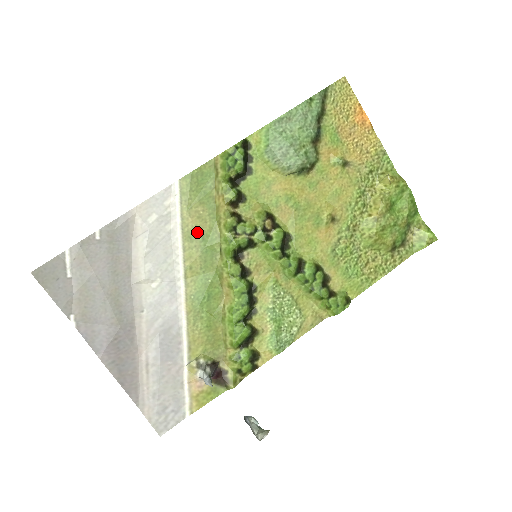
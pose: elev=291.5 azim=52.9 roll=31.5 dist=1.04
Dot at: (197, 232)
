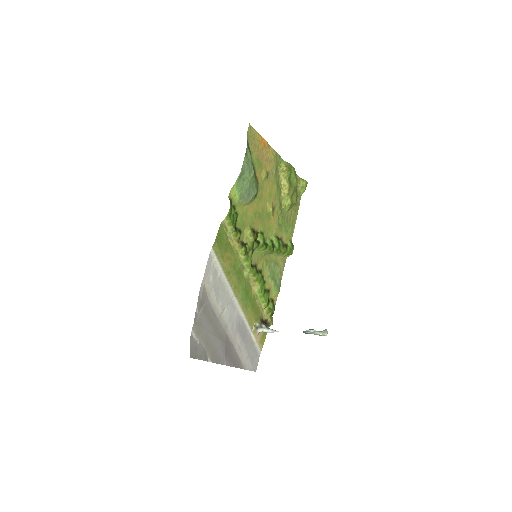
Dot at: (231, 267)
